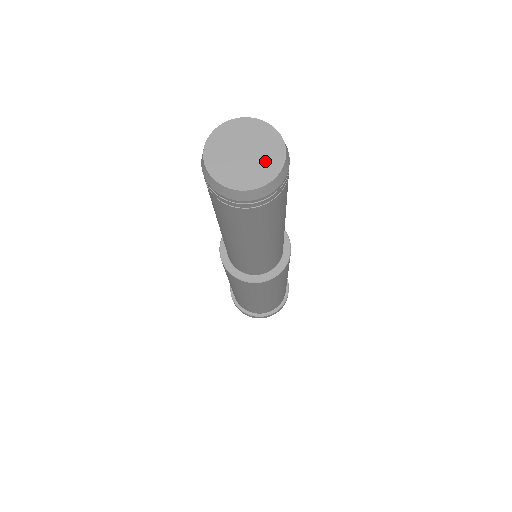
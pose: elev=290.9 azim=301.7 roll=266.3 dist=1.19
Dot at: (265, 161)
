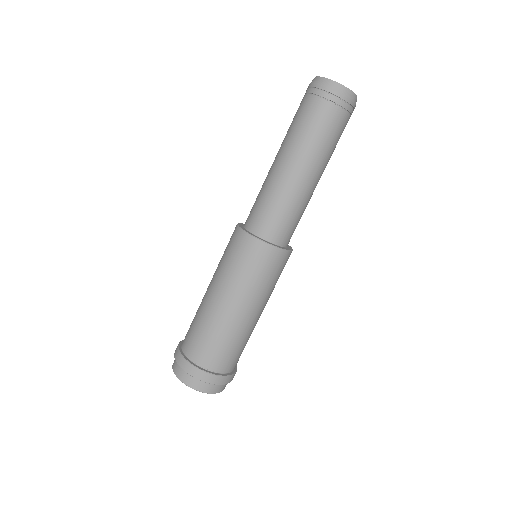
Dot at: occluded
